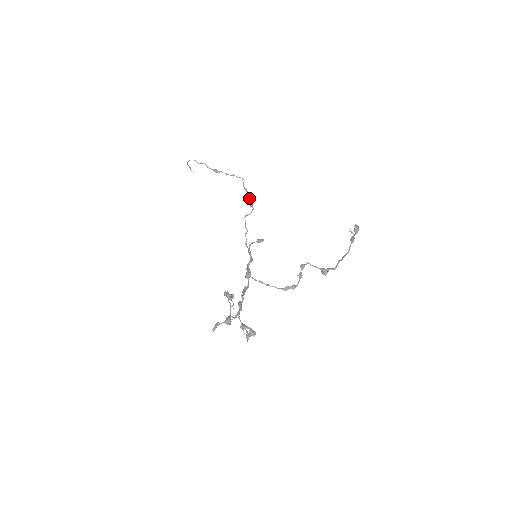
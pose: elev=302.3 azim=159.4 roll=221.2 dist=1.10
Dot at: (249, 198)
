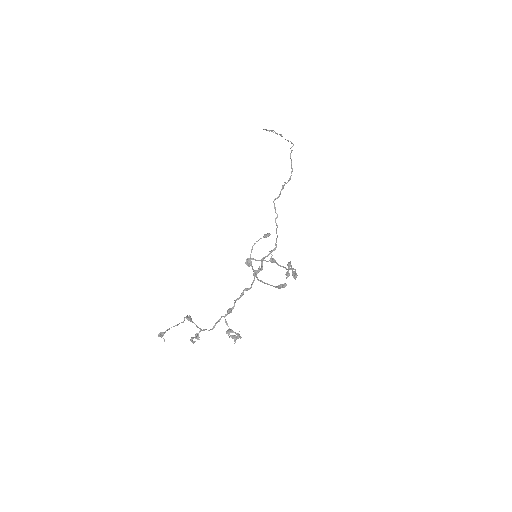
Dot at: (292, 170)
